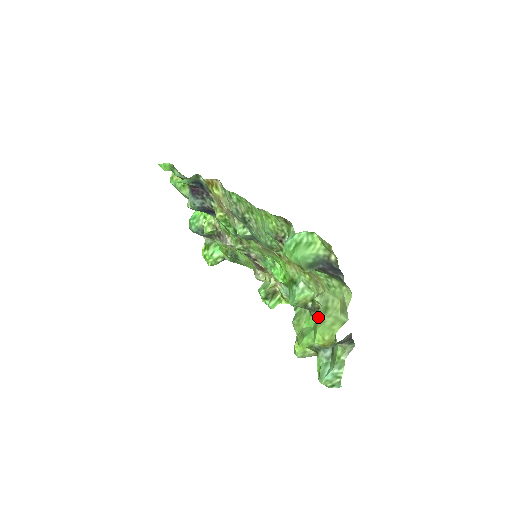
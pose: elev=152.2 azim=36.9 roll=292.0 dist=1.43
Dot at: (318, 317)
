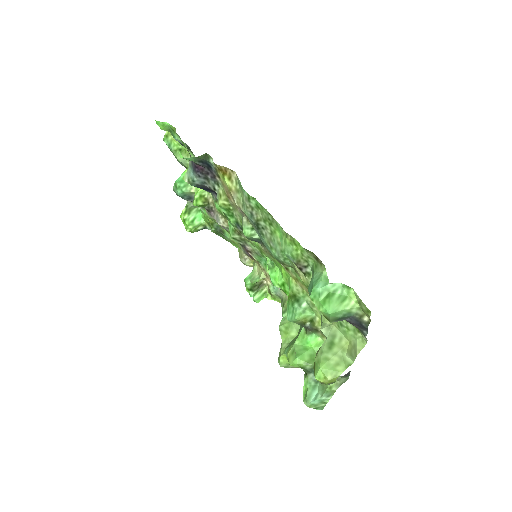
Dot at: (322, 352)
